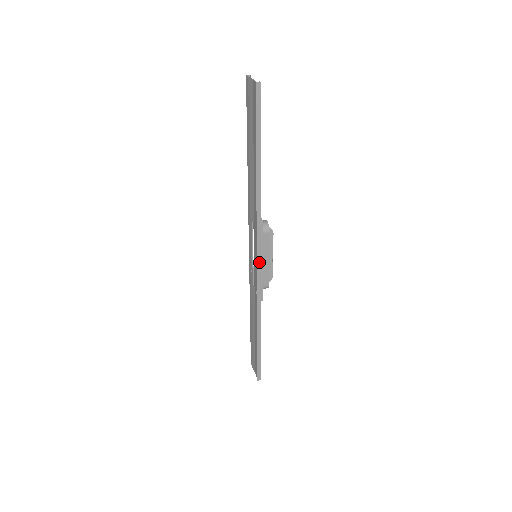
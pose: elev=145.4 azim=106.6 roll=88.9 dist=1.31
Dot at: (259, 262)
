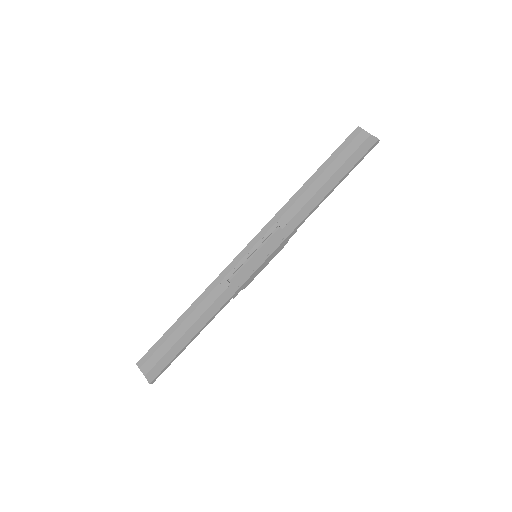
Dot at: (265, 263)
